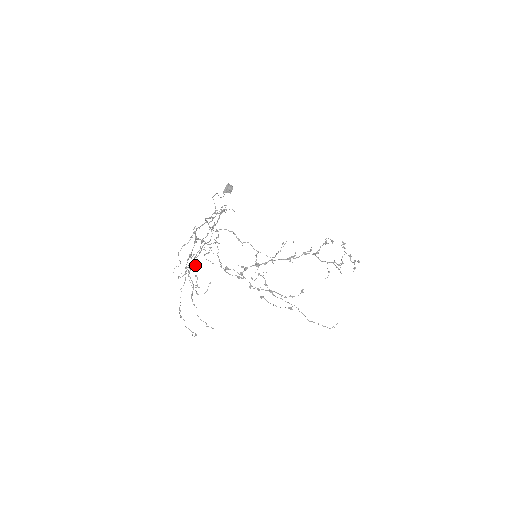
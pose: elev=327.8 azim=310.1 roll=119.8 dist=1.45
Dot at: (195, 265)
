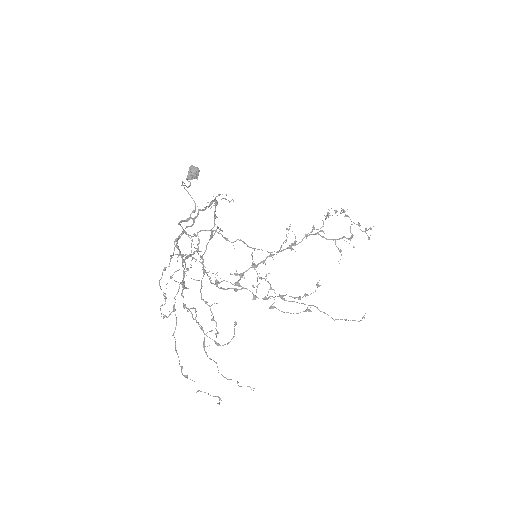
Dot at: (206, 302)
